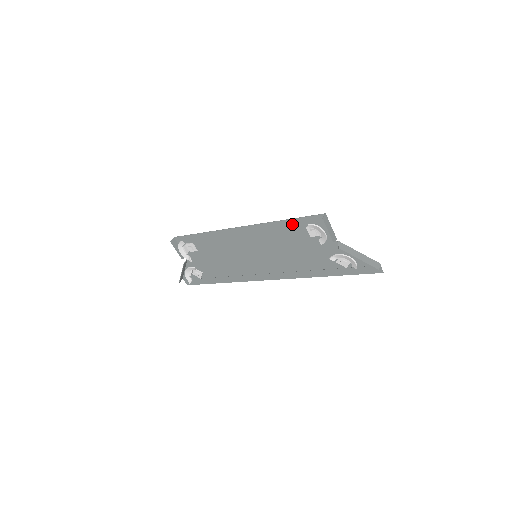
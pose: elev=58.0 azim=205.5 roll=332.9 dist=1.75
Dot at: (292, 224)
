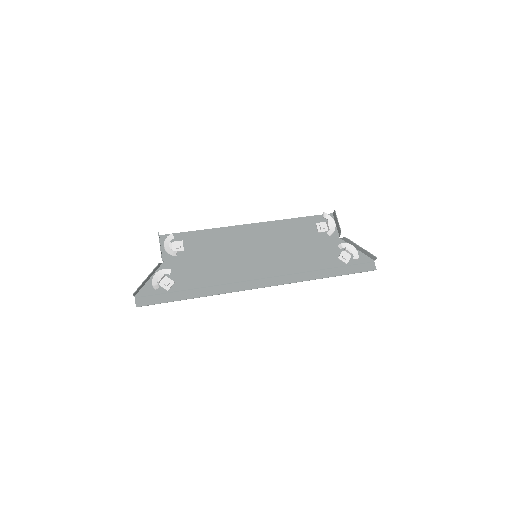
Dot at: (303, 222)
